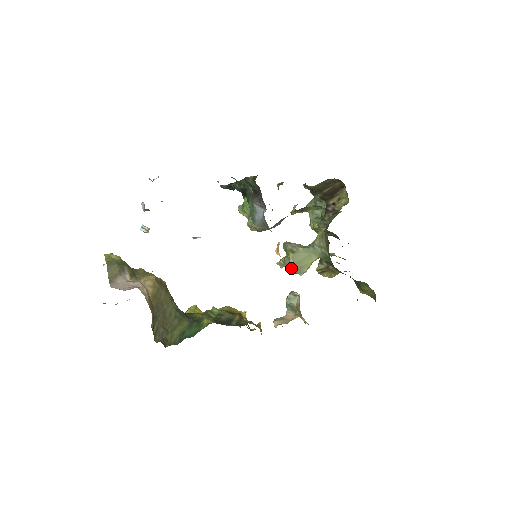
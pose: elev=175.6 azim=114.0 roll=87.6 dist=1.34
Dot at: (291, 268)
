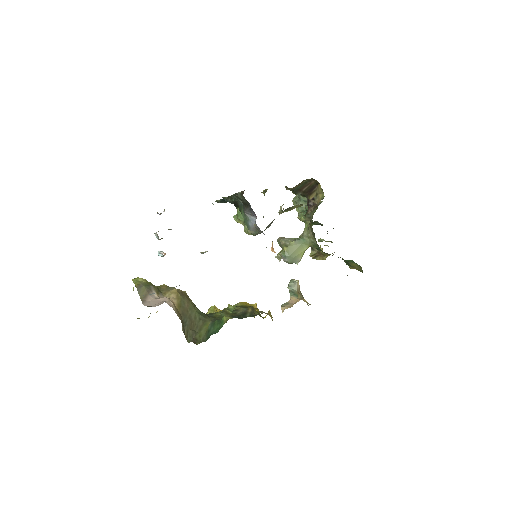
Dot at: (287, 260)
